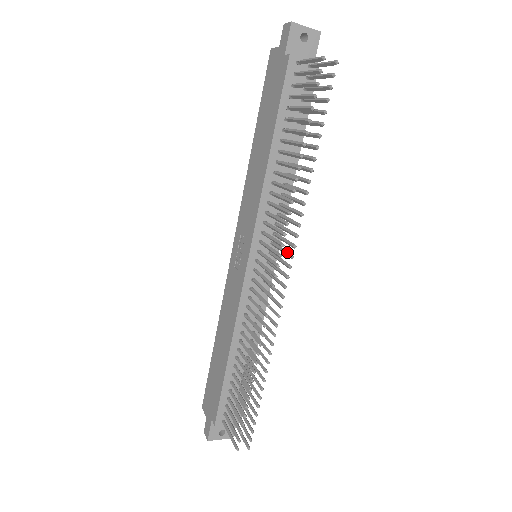
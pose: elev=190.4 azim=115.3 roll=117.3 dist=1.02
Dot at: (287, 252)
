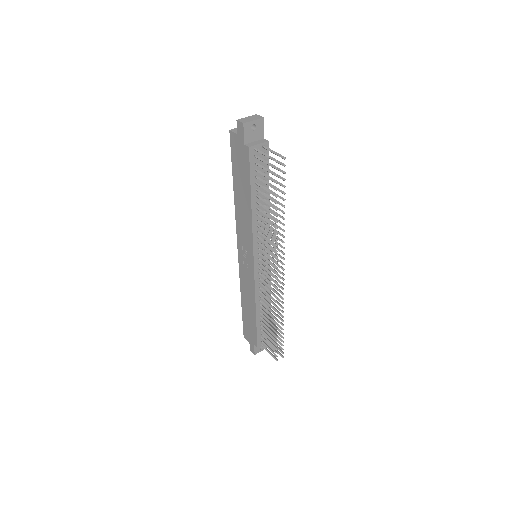
Dot at: (279, 260)
